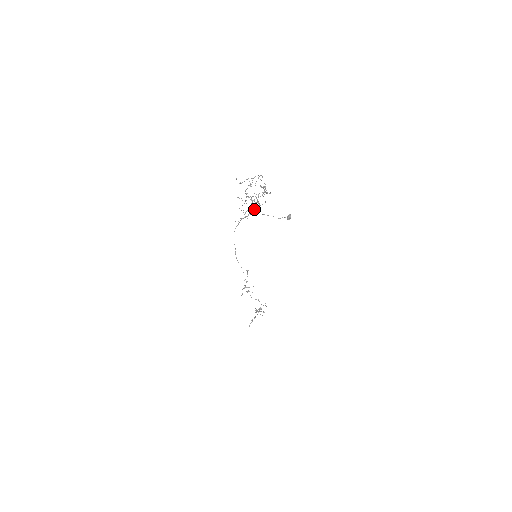
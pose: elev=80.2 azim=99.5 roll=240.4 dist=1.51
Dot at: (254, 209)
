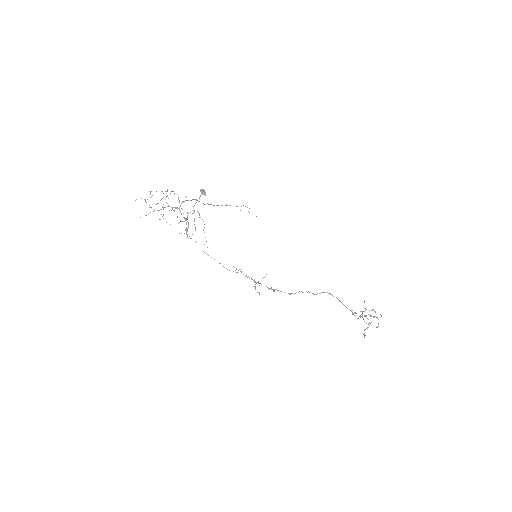
Dot at: (187, 217)
